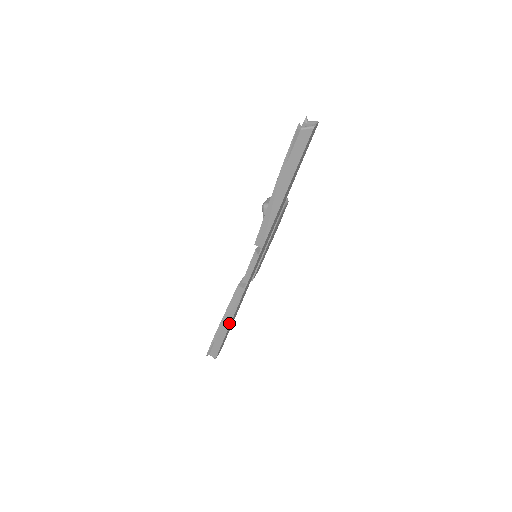
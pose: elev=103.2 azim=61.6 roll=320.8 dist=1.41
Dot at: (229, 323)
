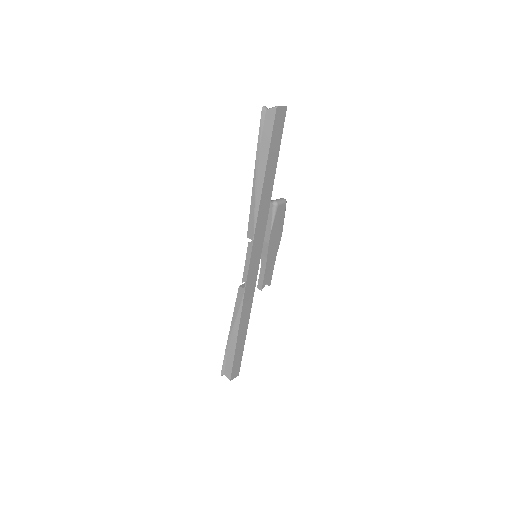
Dot at: (237, 333)
